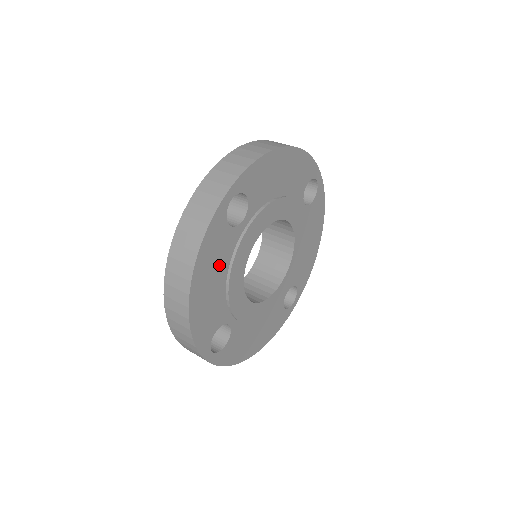
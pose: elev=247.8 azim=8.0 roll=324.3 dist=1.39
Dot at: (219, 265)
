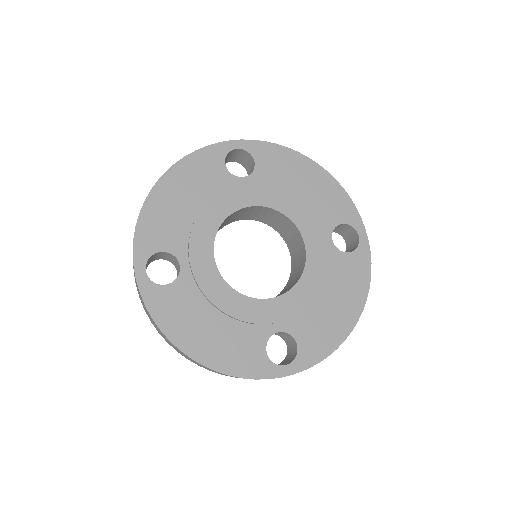
Dot at: (199, 189)
